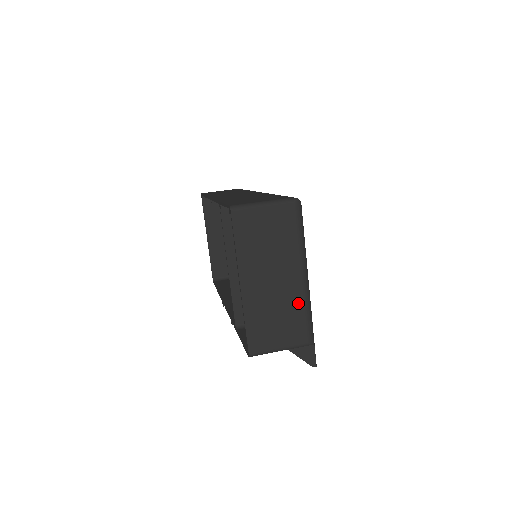
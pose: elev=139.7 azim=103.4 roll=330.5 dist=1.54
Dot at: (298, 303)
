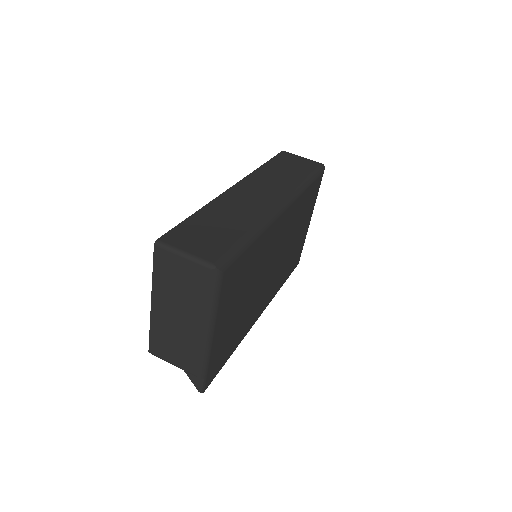
Dot at: (195, 345)
